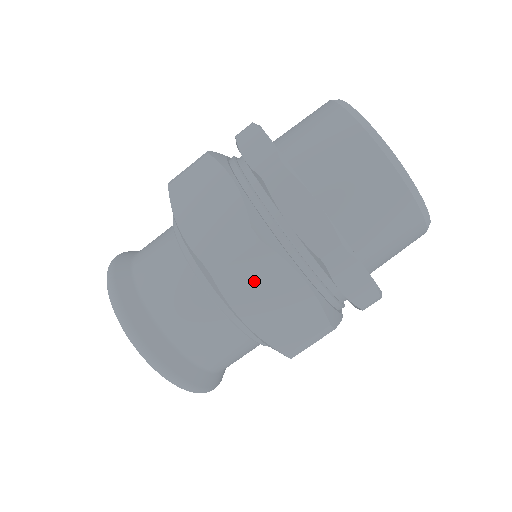
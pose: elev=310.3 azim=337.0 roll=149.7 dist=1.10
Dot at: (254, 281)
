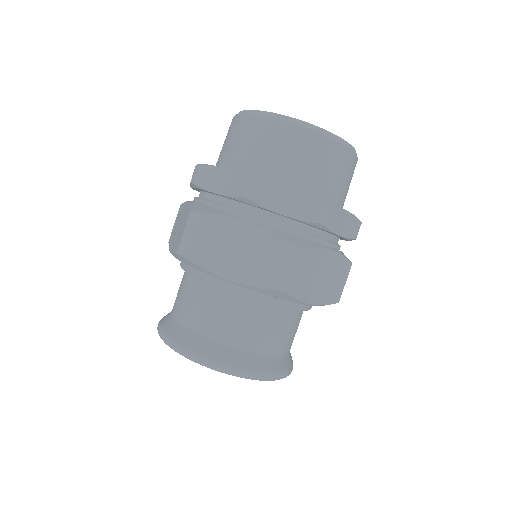
Dot at: (212, 243)
